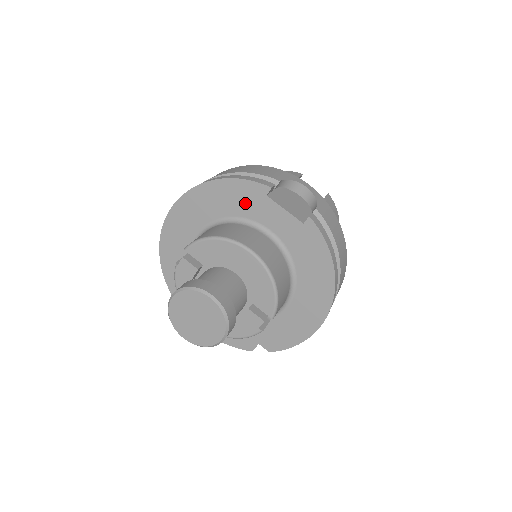
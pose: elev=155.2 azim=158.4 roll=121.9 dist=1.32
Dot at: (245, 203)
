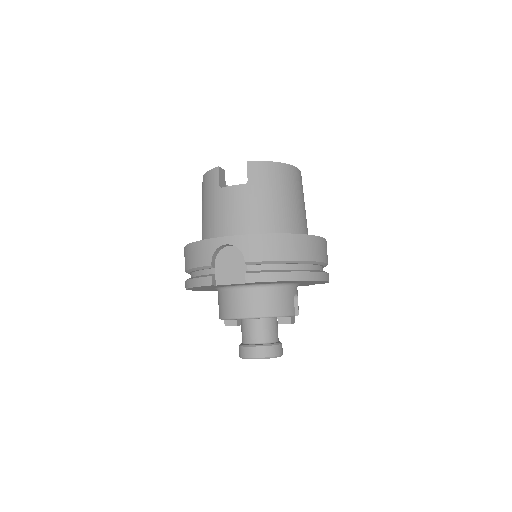
Dot at: occluded
